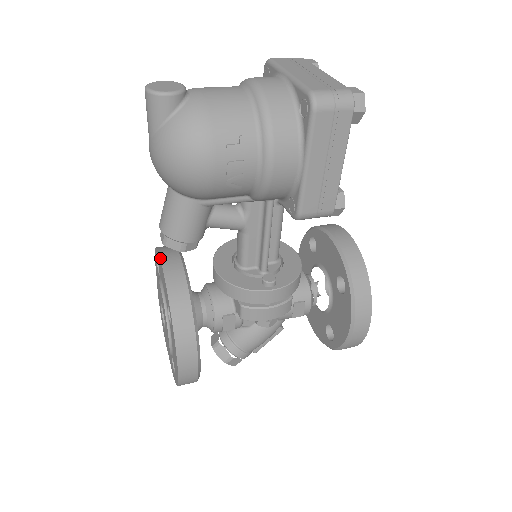
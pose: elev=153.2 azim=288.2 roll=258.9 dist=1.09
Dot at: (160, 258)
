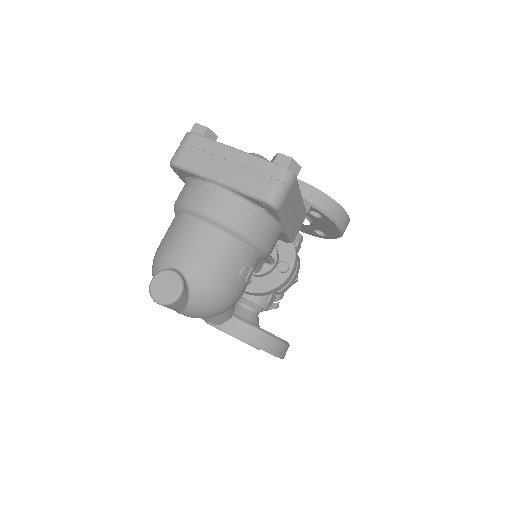
Dot at: occluded
